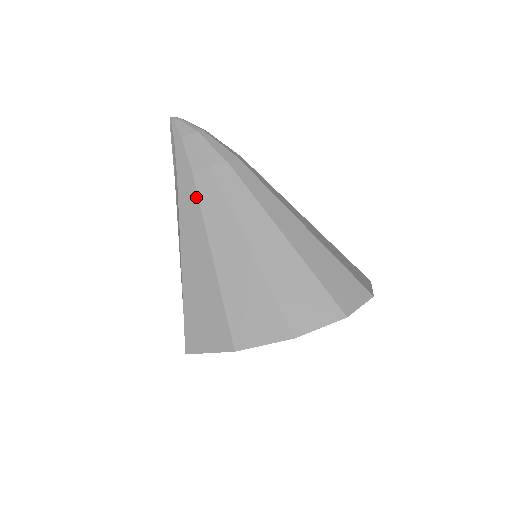
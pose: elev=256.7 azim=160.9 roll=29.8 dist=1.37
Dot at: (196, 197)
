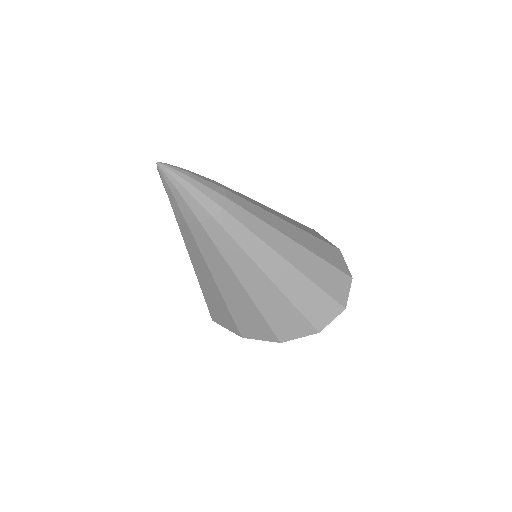
Dot at: (194, 240)
